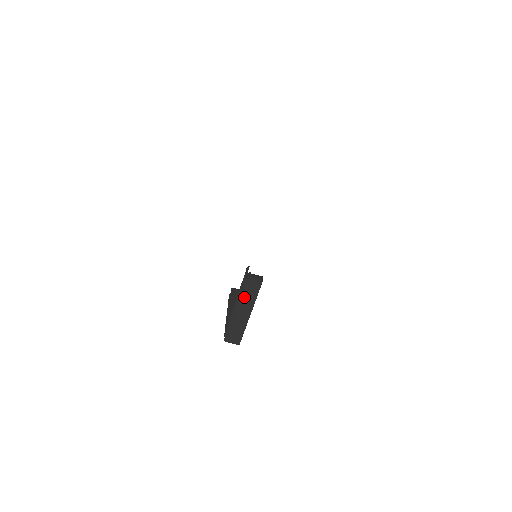
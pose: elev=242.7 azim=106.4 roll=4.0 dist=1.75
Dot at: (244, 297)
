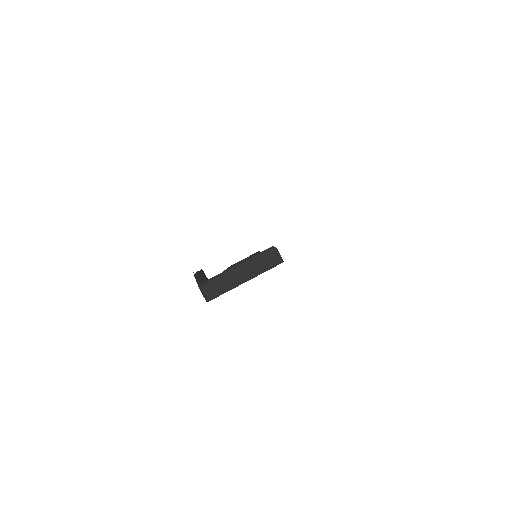
Dot at: (259, 261)
